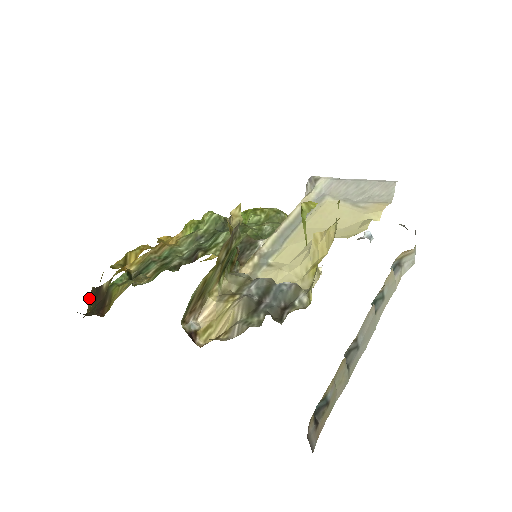
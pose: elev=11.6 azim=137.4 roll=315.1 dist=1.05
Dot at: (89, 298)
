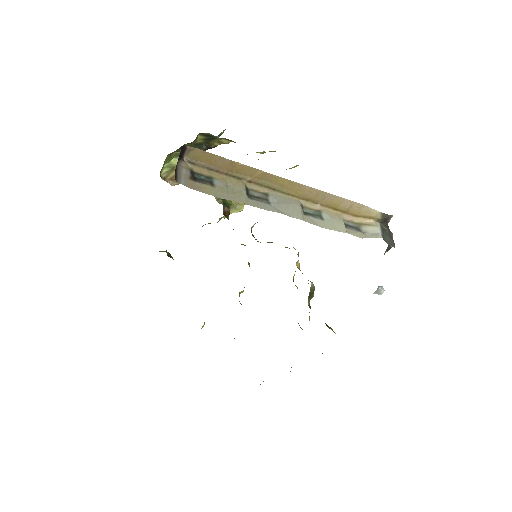
Dot at: occluded
